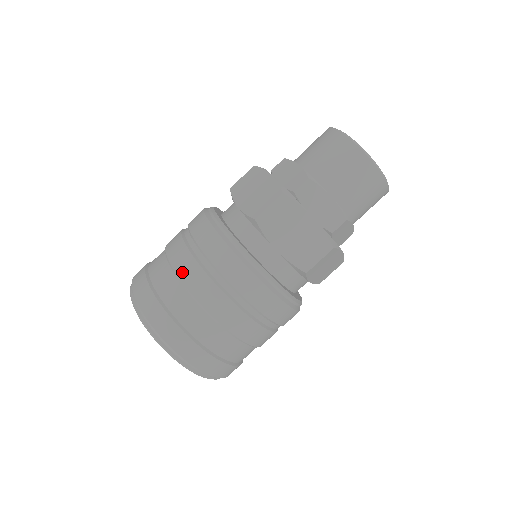
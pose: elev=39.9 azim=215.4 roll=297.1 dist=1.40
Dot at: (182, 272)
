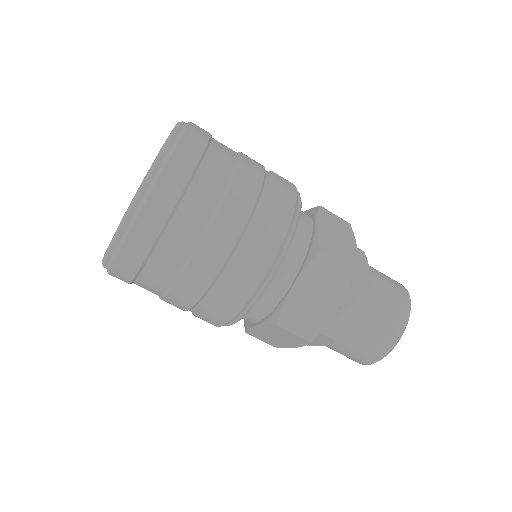
Dot at: (191, 274)
